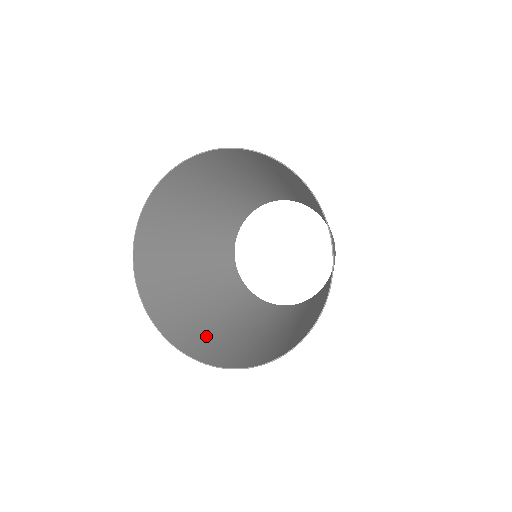
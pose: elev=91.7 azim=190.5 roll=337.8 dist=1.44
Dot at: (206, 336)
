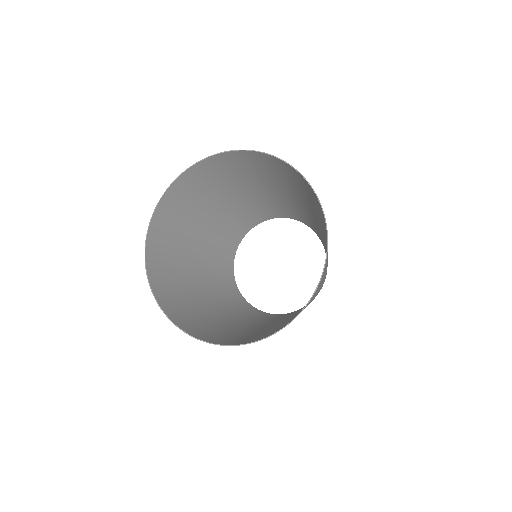
Dot at: (226, 333)
